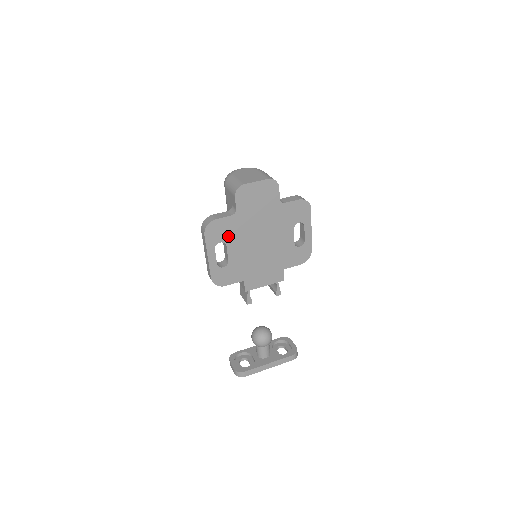
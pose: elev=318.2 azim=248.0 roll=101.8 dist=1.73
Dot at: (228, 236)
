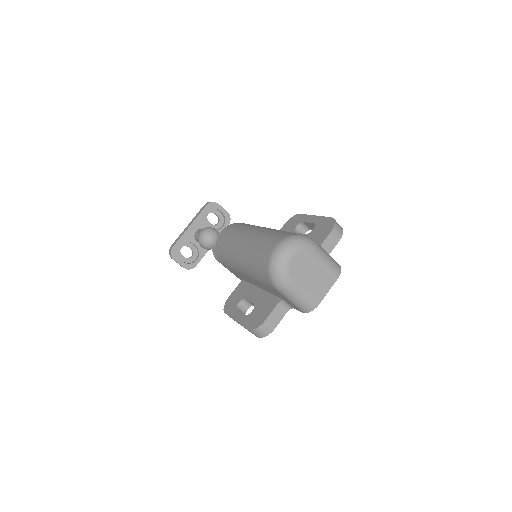
Dot at: occluded
